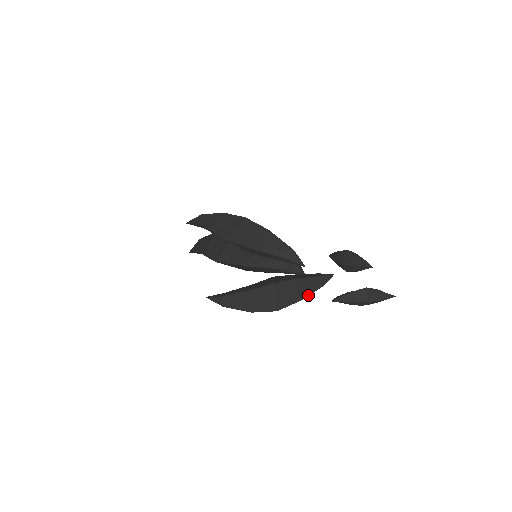
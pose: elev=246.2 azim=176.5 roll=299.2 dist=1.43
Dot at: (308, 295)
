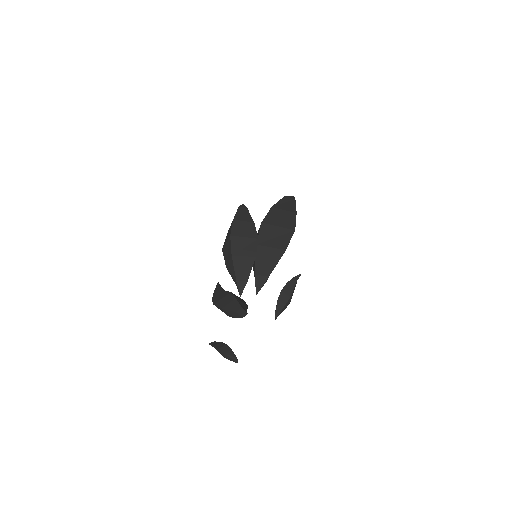
Dot at: occluded
